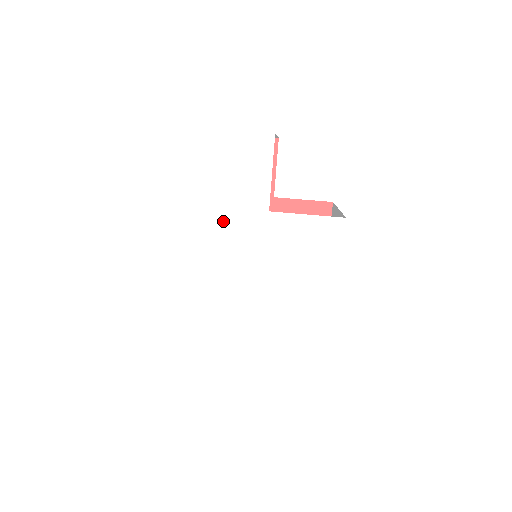
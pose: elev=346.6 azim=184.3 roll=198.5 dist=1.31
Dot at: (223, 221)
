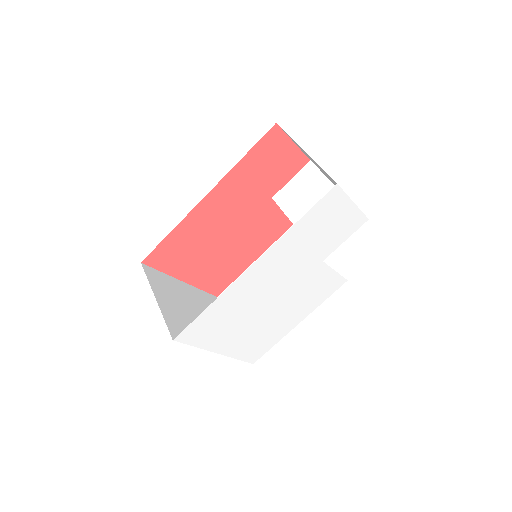
Dot at: (297, 256)
